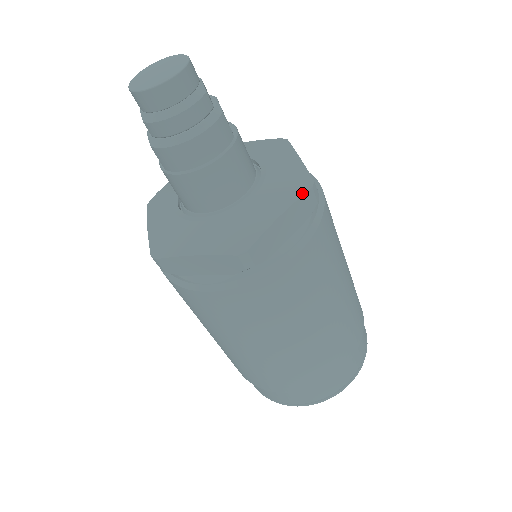
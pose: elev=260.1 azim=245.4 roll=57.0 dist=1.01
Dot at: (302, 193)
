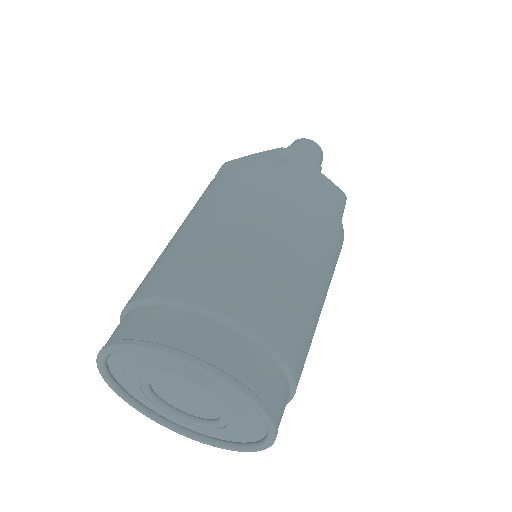
Dot at: (337, 187)
